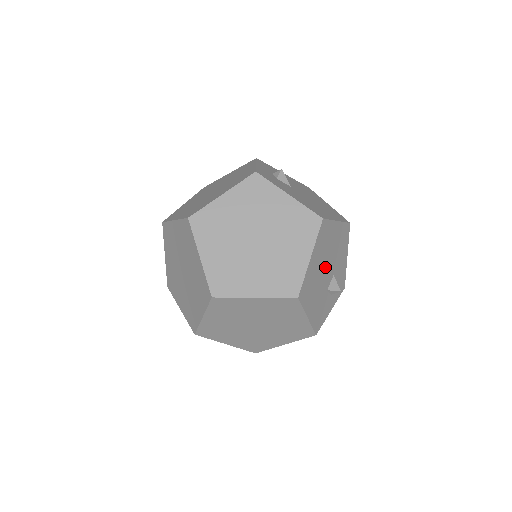
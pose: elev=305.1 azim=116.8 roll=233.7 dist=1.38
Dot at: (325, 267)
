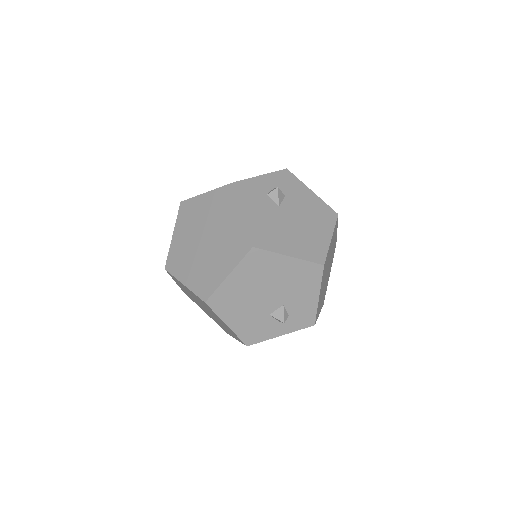
Dot at: (263, 292)
